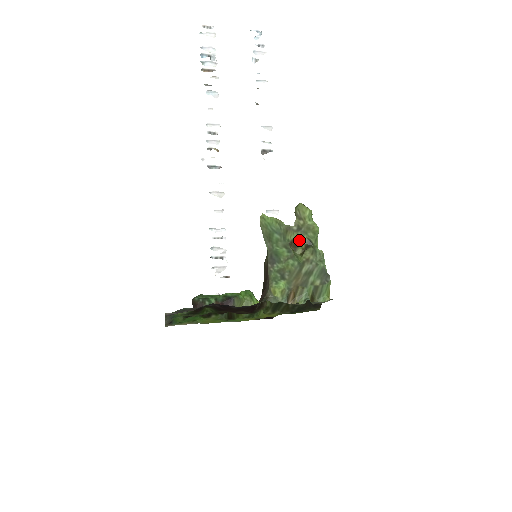
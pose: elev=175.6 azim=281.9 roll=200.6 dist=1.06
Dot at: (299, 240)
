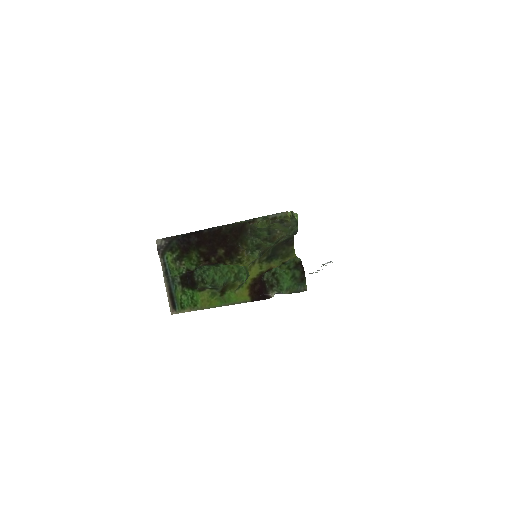
Dot at: occluded
